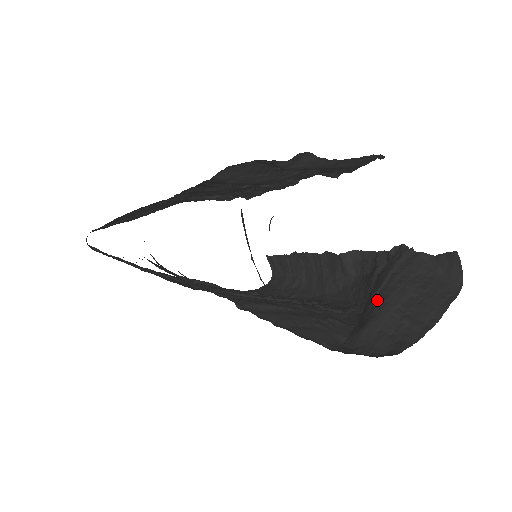
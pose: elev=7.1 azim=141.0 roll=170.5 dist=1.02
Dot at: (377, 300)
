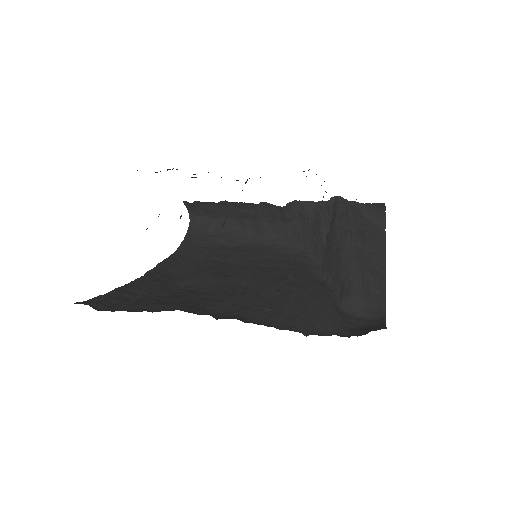
Dot at: (348, 263)
